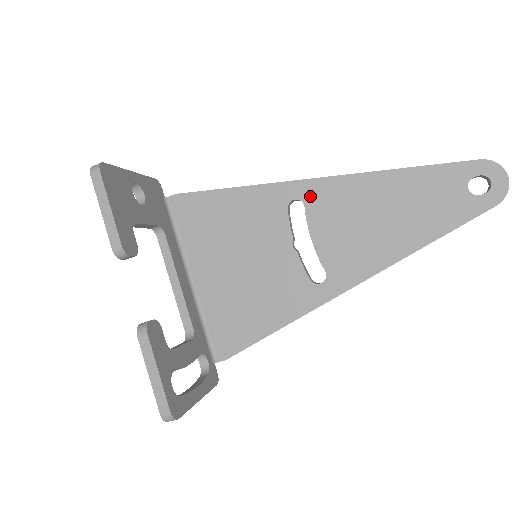
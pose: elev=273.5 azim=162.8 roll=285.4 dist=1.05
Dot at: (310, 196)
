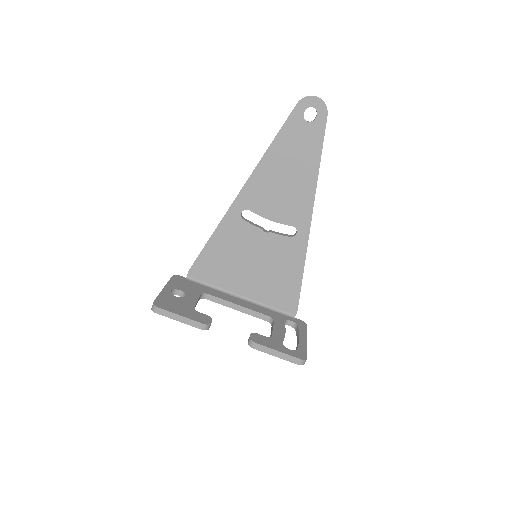
Dot at: (246, 203)
